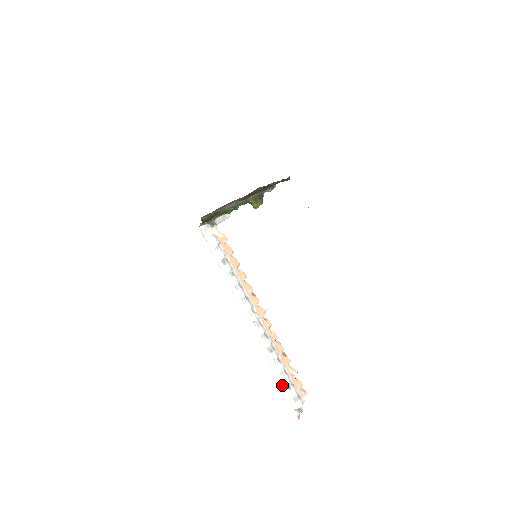
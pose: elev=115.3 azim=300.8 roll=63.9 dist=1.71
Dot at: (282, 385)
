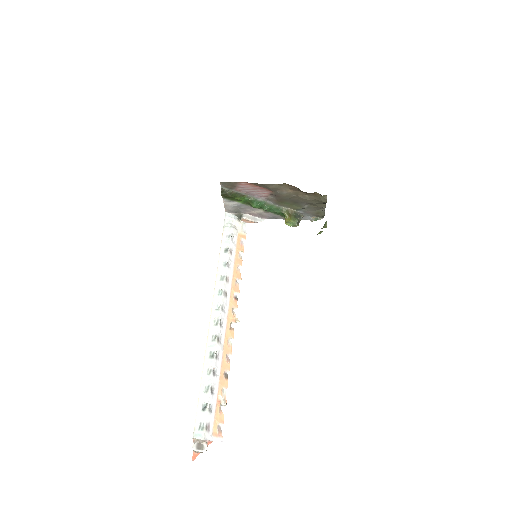
Dot at: (199, 400)
